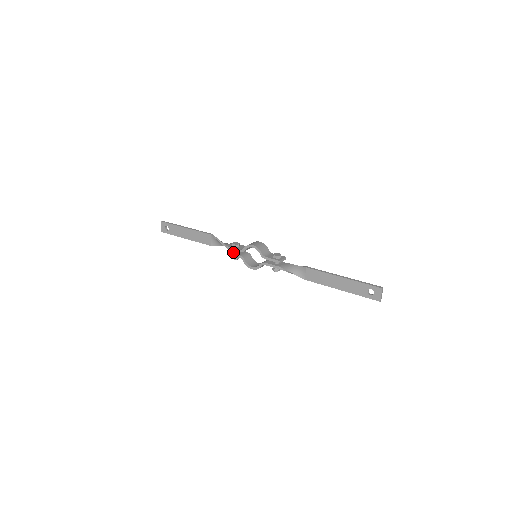
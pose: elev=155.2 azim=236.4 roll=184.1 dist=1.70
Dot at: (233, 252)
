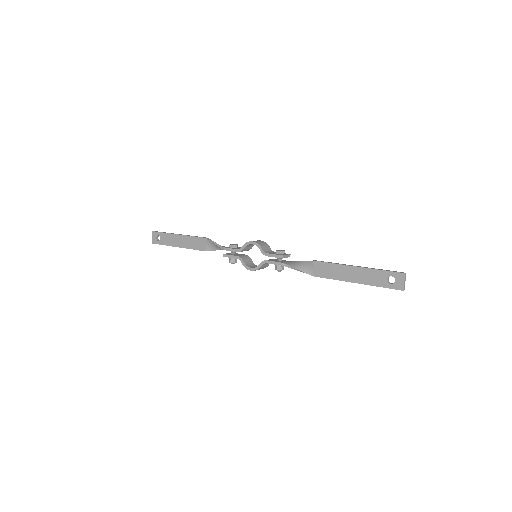
Dot at: (230, 254)
